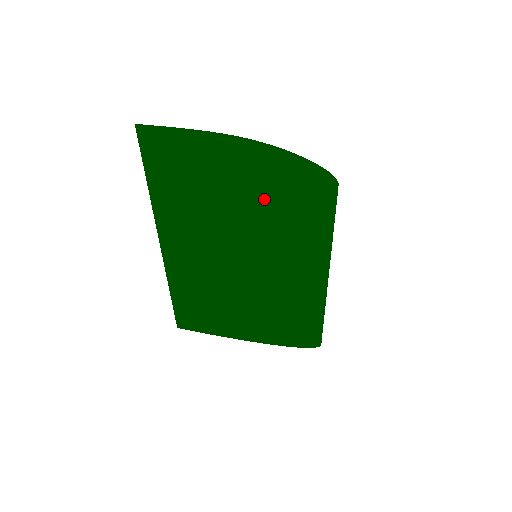
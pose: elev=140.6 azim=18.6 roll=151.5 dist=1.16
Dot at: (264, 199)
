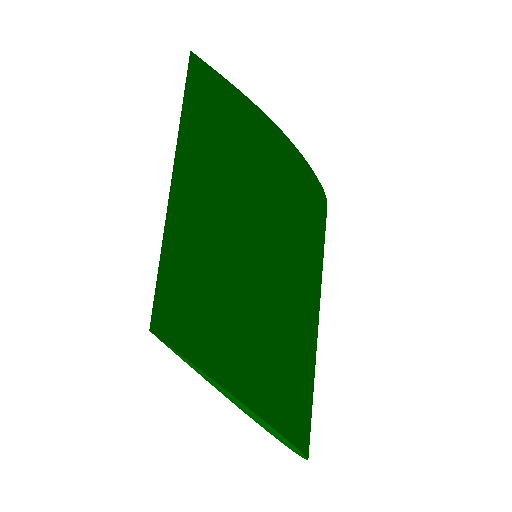
Dot at: (276, 179)
